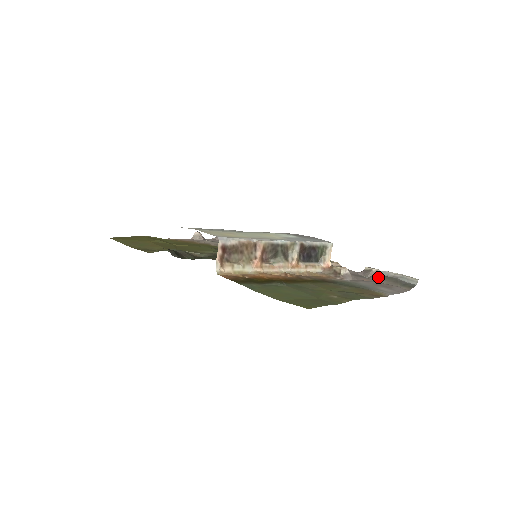
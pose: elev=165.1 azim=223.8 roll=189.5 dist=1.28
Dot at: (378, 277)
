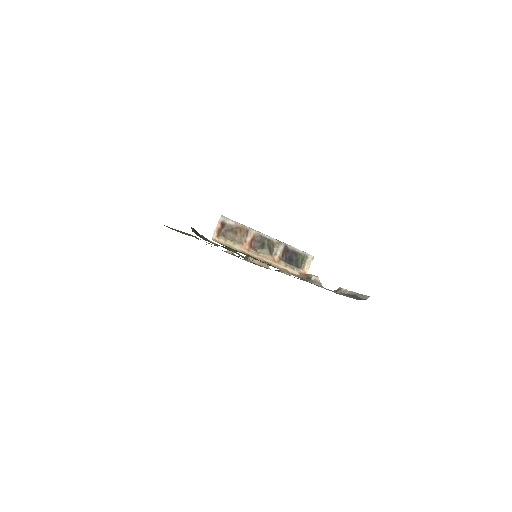
Dot at: (344, 294)
